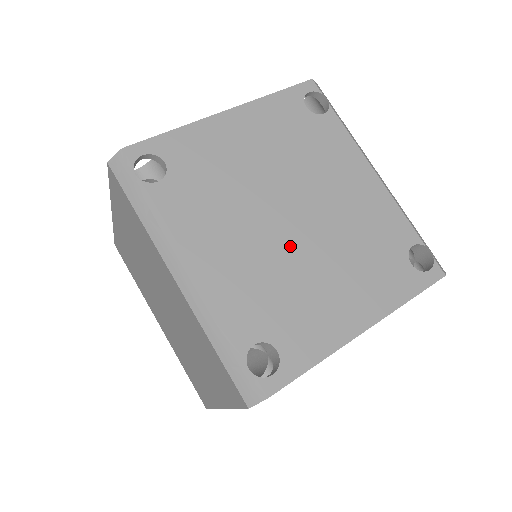
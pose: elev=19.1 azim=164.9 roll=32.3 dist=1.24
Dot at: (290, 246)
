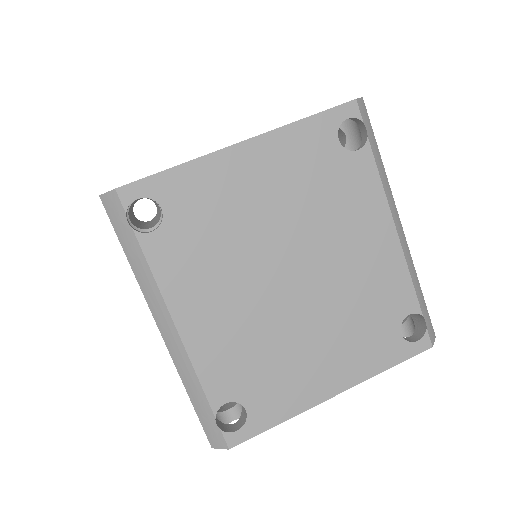
Dot at: (281, 310)
